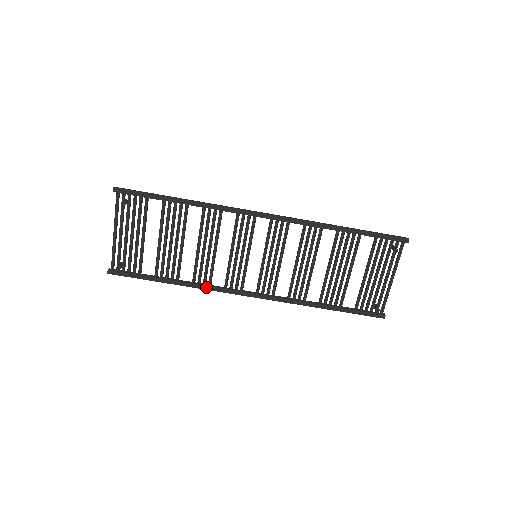
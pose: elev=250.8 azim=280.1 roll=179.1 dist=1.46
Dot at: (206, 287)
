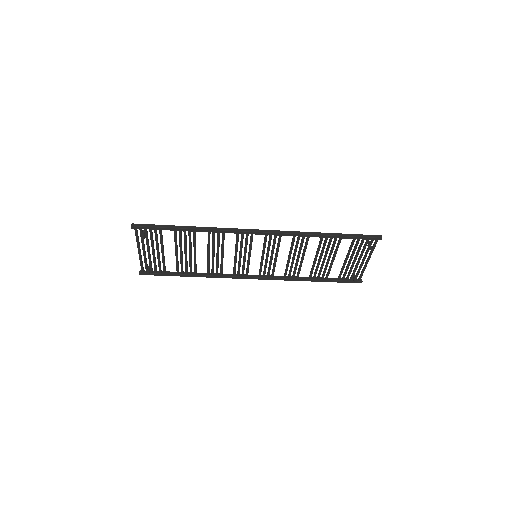
Dot at: (219, 277)
